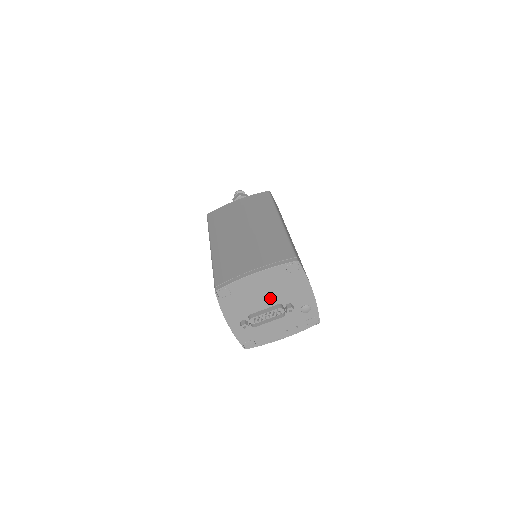
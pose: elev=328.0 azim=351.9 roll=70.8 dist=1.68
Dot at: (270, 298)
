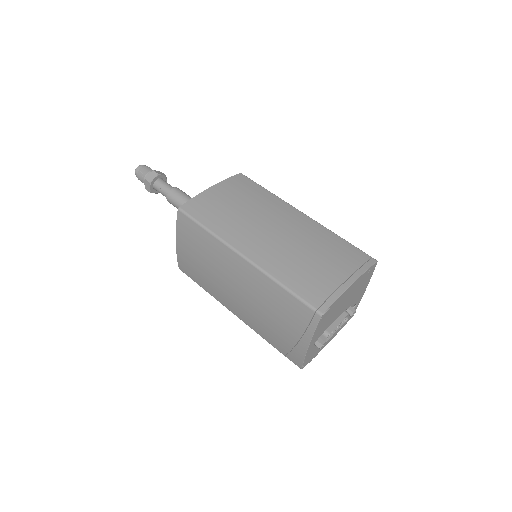
Dot at: (345, 306)
